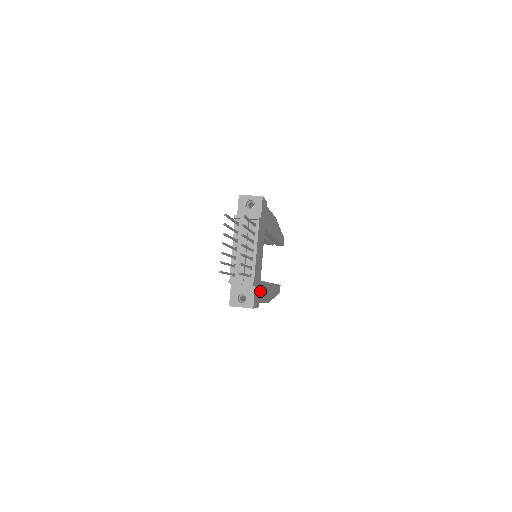
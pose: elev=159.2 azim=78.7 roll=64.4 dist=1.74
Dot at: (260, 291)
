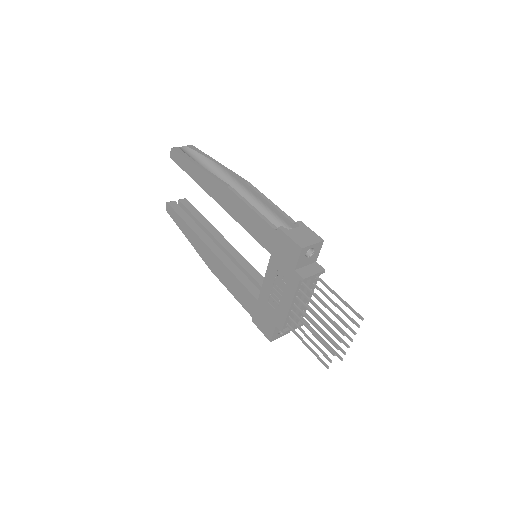
Dot at: occluded
